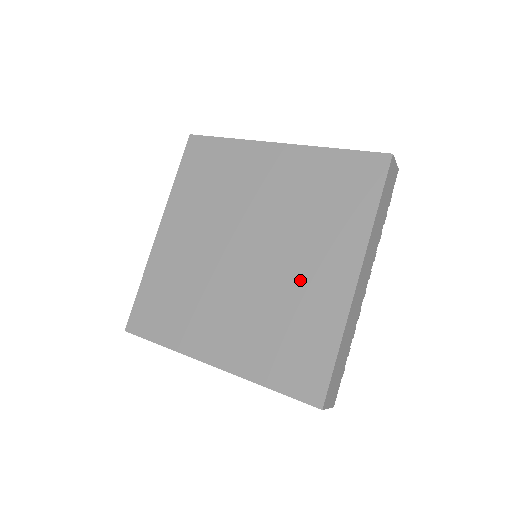
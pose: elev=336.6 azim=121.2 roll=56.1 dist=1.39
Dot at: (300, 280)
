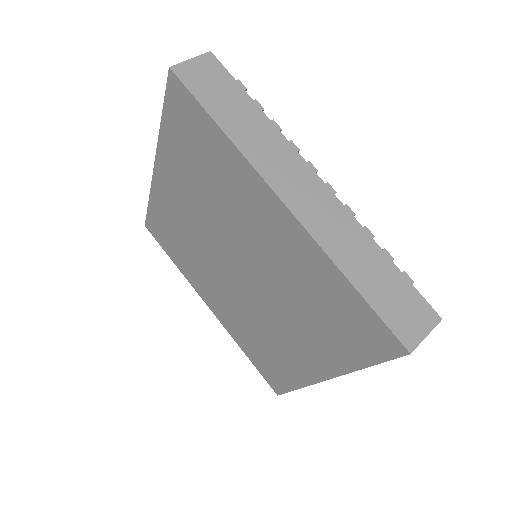
Dot at: (278, 334)
